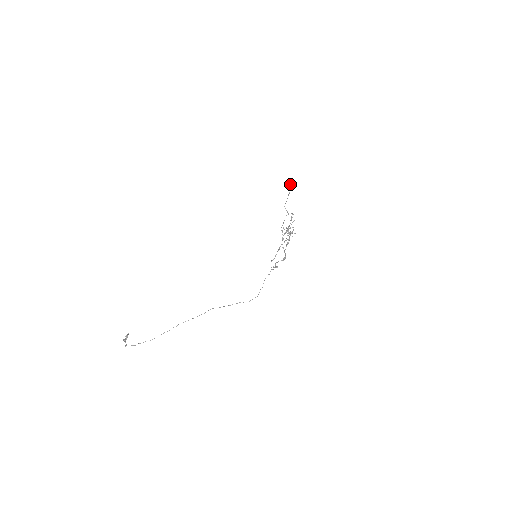
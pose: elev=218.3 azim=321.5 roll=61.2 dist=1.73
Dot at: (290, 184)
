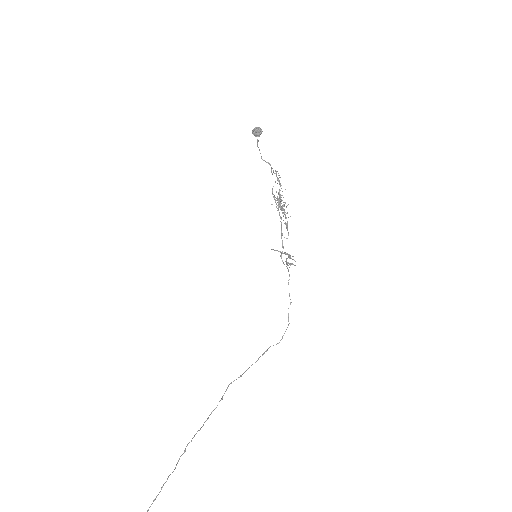
Dot at: (253, 129)
